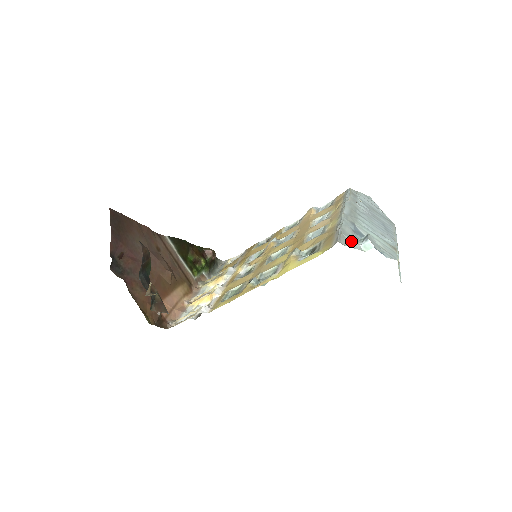
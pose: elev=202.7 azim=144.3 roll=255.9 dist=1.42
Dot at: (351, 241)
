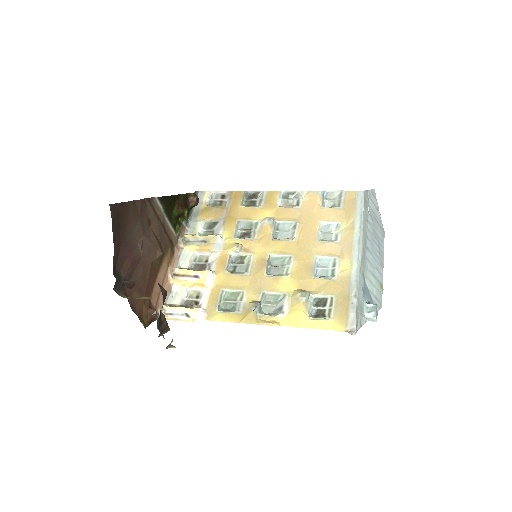
Dot at: (361, 315)
